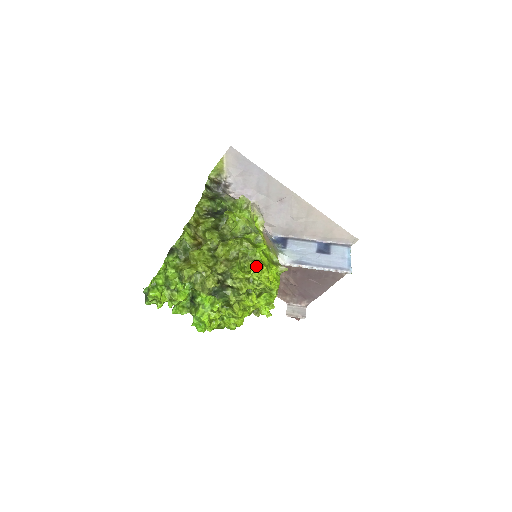
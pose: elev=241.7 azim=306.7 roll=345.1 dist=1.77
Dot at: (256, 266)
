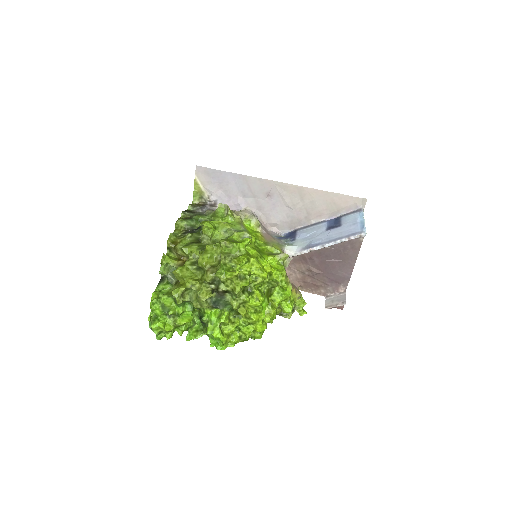
Dot at: (242, 261)
